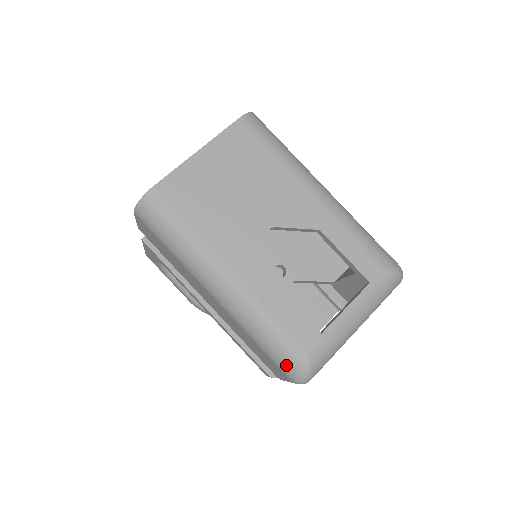
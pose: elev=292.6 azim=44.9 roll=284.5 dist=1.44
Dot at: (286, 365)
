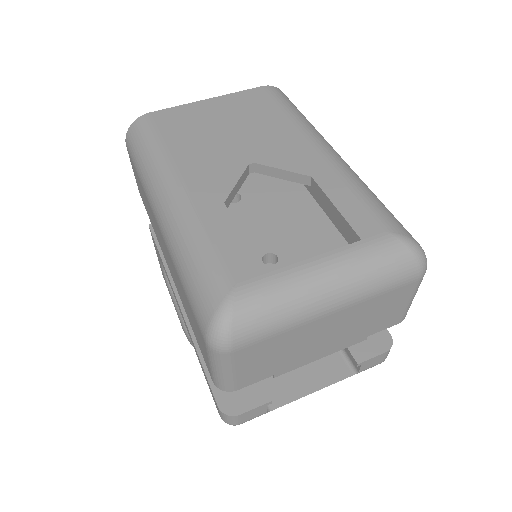
Dot at: (201, 306)
